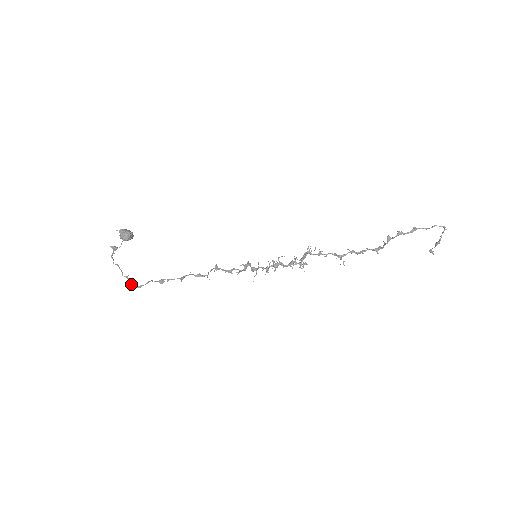
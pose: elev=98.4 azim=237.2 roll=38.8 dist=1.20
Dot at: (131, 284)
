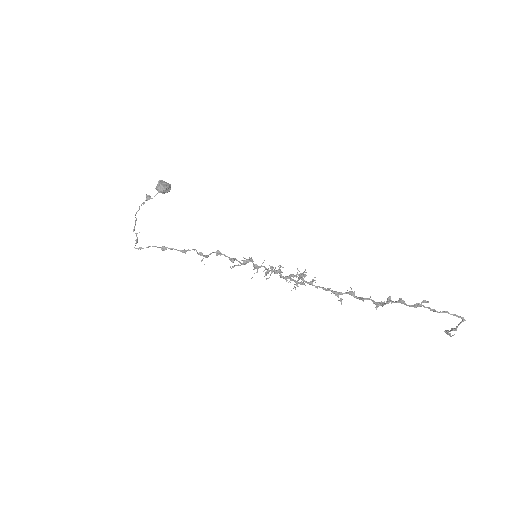
Dot at: (135, 243)
